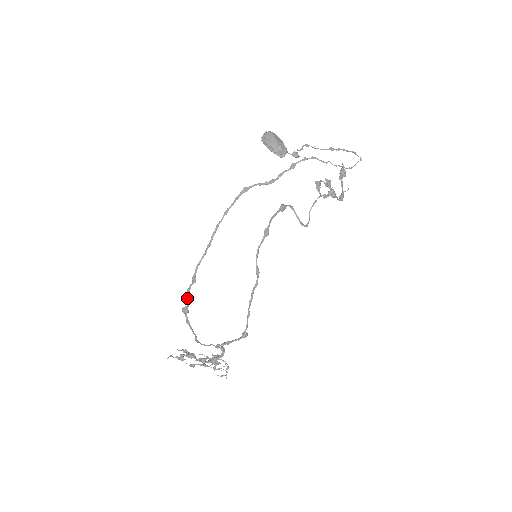
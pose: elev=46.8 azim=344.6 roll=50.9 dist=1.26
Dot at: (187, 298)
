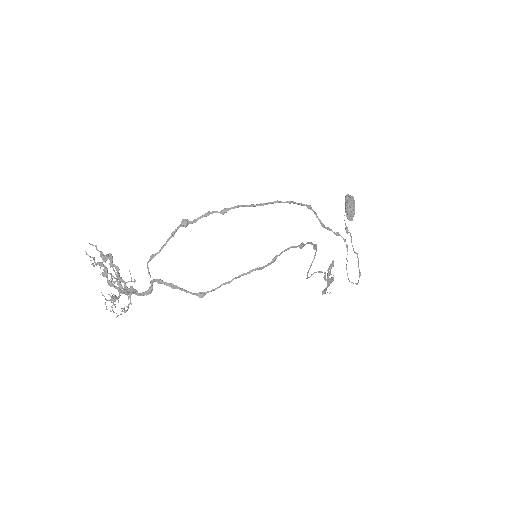
Dot at: (200, 217)
